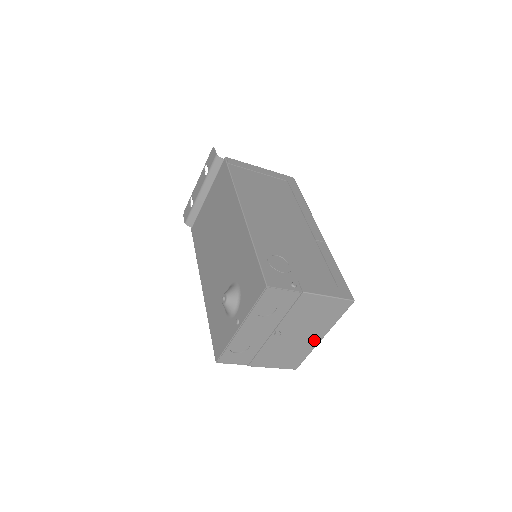
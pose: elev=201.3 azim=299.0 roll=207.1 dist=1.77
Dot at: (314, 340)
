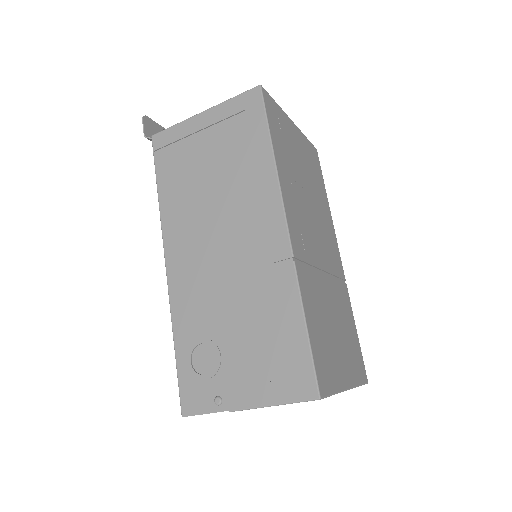
Dot at: occluded
